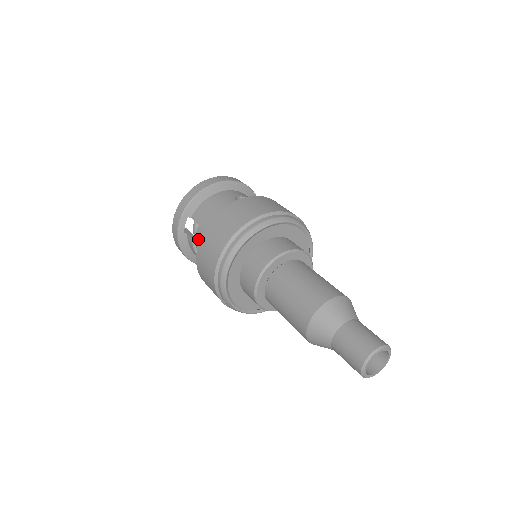
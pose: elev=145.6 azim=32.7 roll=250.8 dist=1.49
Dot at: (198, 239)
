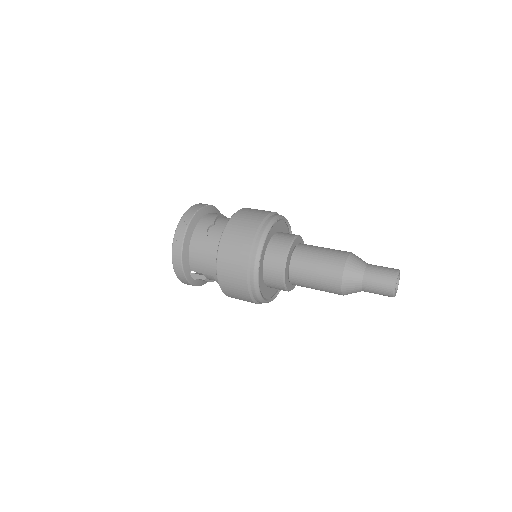
Dot at: (210, 279)
